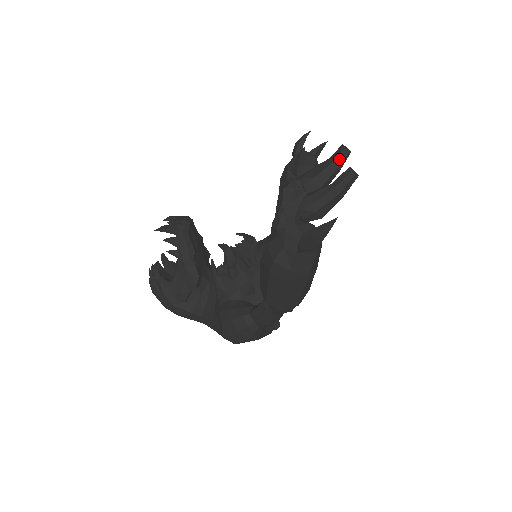
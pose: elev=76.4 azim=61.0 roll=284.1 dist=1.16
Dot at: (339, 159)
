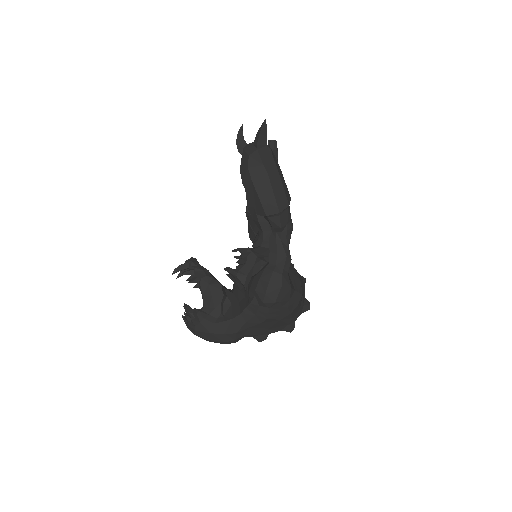
Dot at: occluded
